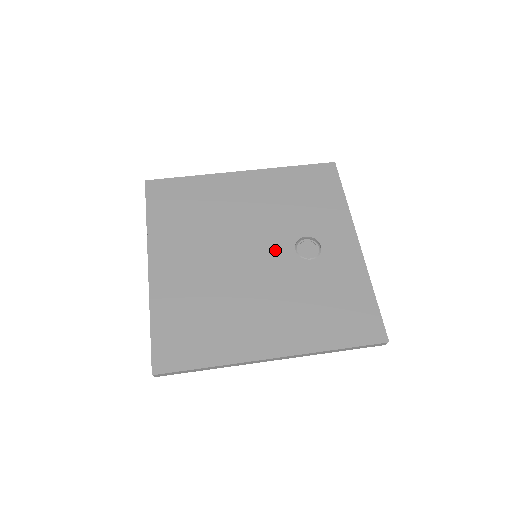
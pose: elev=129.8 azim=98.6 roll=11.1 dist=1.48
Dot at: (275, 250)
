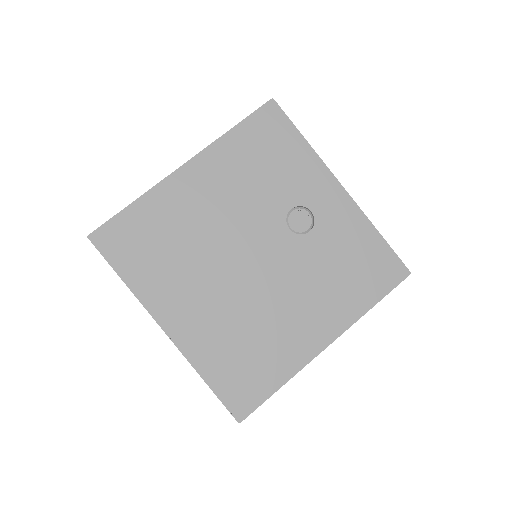
Dot at: (272, 241)
